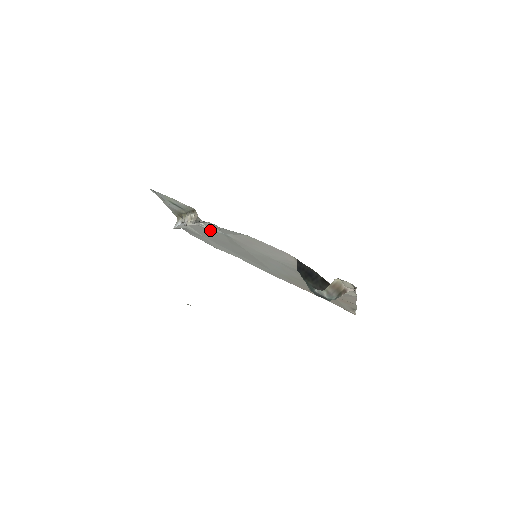
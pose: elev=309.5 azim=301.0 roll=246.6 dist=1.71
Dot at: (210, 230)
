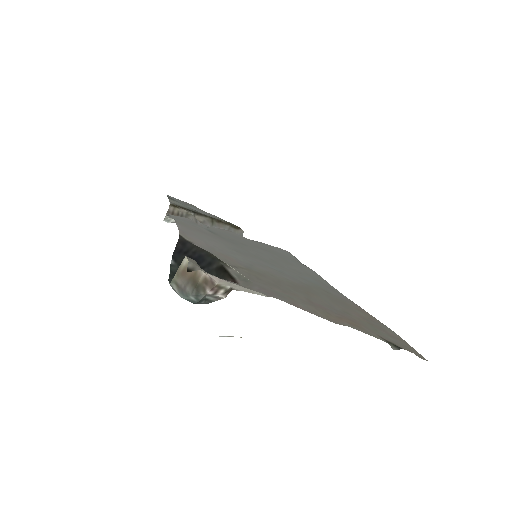
Dot at: (215, 230)
